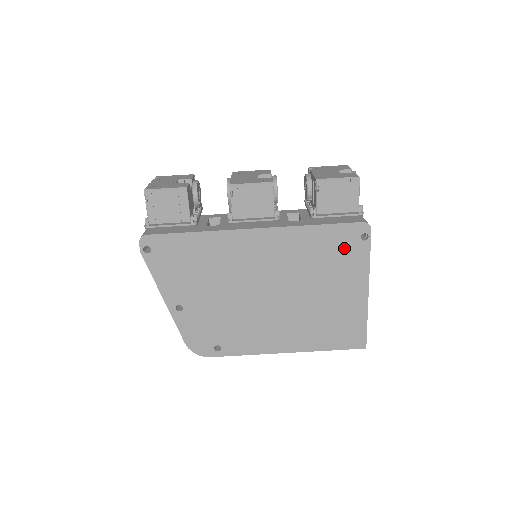
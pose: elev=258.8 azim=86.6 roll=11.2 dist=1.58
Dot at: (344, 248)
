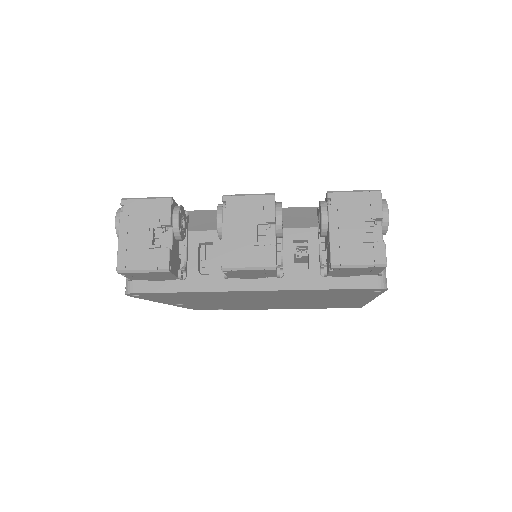
Dot at: (353, 293)
